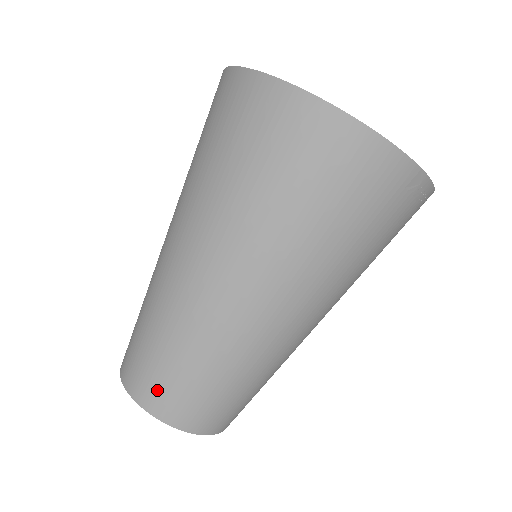
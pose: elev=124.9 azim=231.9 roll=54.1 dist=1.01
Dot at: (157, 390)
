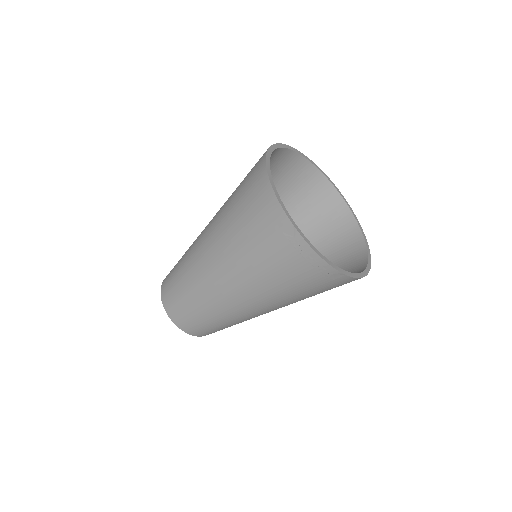
Dot at: (168, 277)
